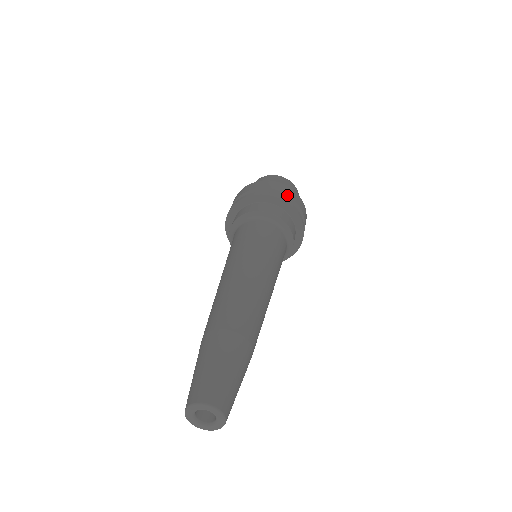
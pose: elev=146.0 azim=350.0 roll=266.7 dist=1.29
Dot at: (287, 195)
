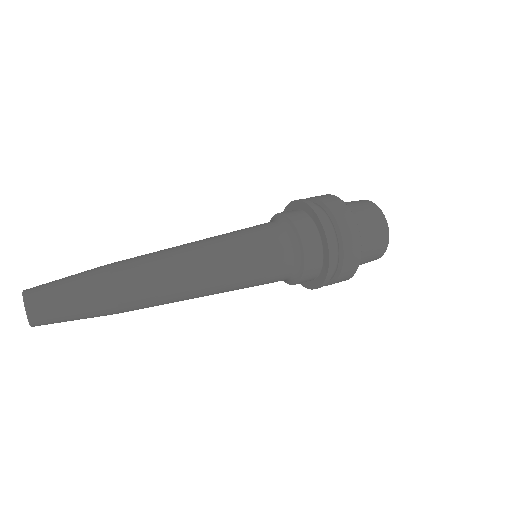
Dot at: (333, 214)
